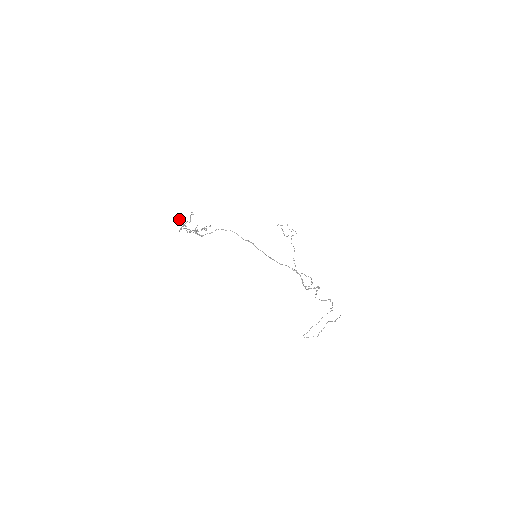
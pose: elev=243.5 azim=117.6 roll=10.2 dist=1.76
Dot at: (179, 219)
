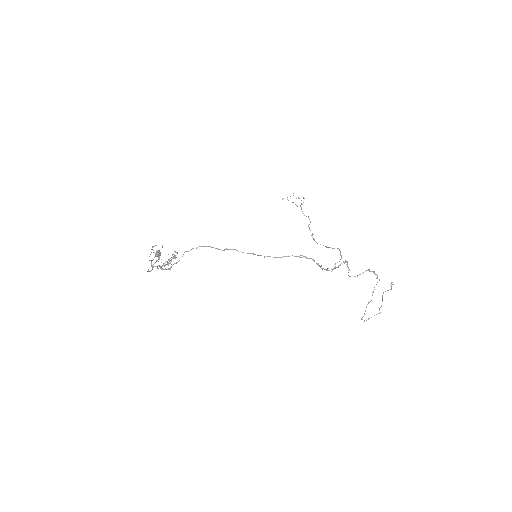
Dot at: (157, 251)
